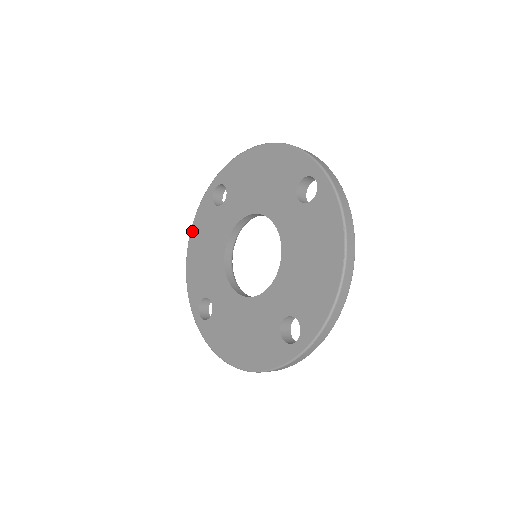
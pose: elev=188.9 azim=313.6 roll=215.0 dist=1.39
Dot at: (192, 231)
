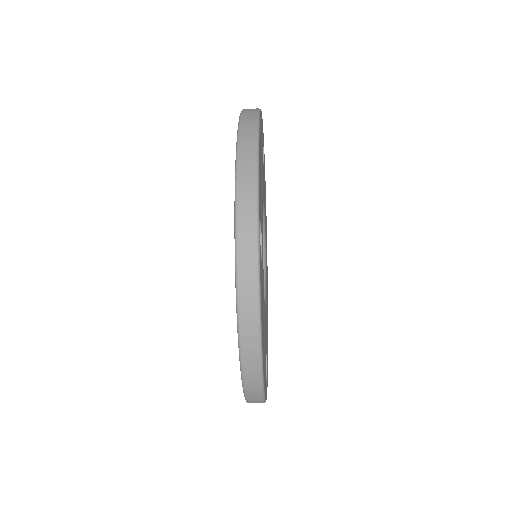
Dot at: occluded
